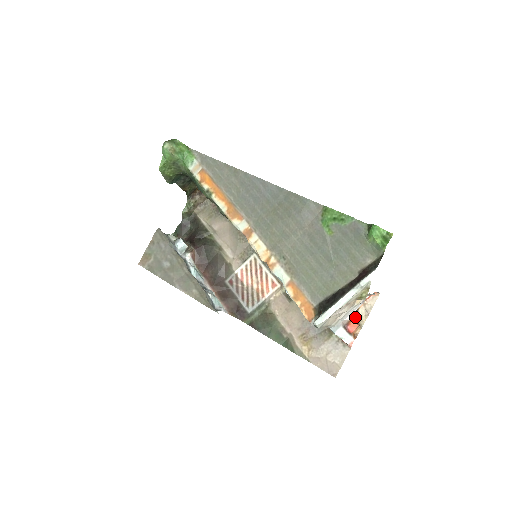
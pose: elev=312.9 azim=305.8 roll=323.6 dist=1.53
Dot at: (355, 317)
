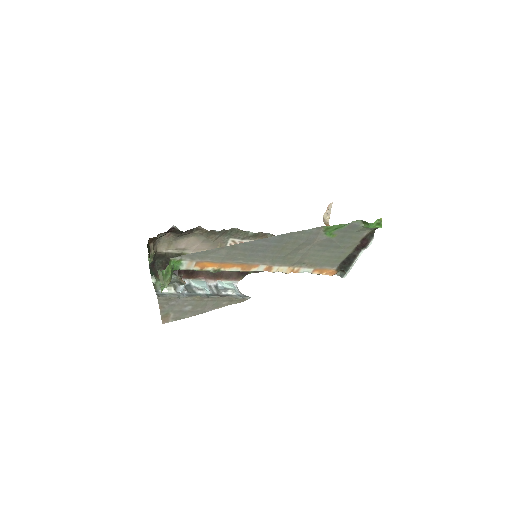
Dot at: (324, 223)
